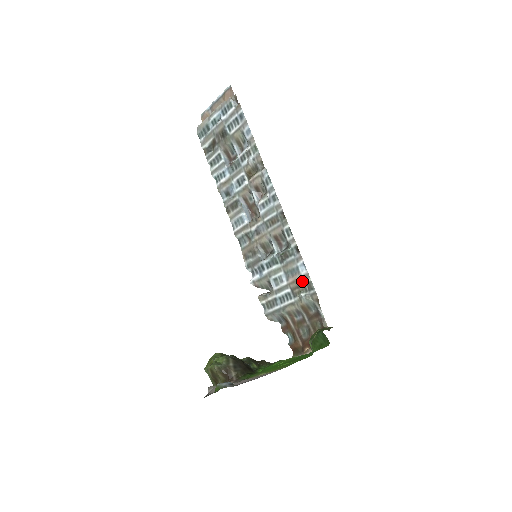
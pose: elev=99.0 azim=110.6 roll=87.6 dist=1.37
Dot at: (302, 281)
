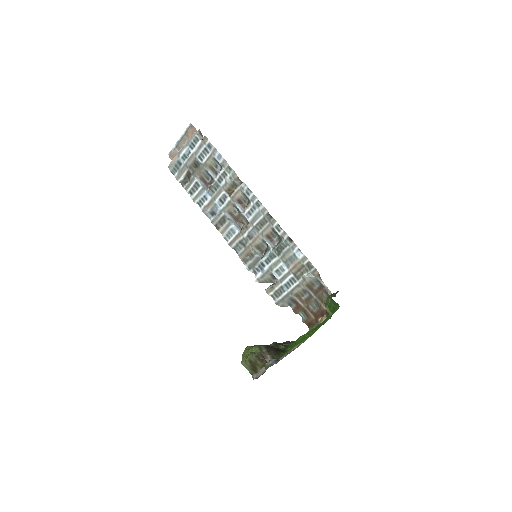
Dot at: (301, 264)
